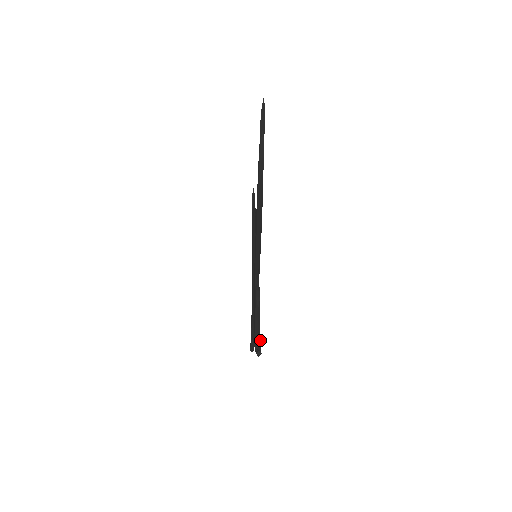
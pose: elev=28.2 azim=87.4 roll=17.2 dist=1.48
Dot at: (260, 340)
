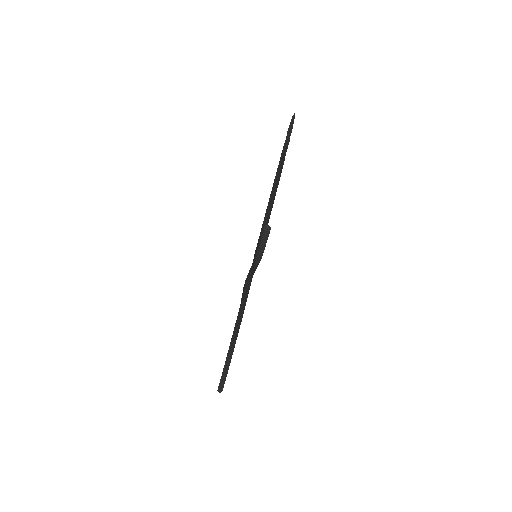
Dot at: occluded
